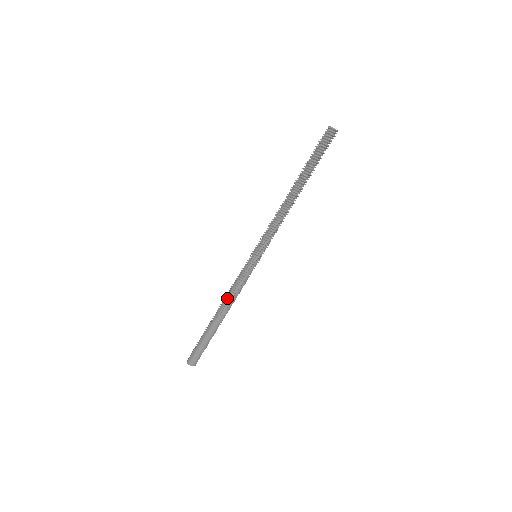
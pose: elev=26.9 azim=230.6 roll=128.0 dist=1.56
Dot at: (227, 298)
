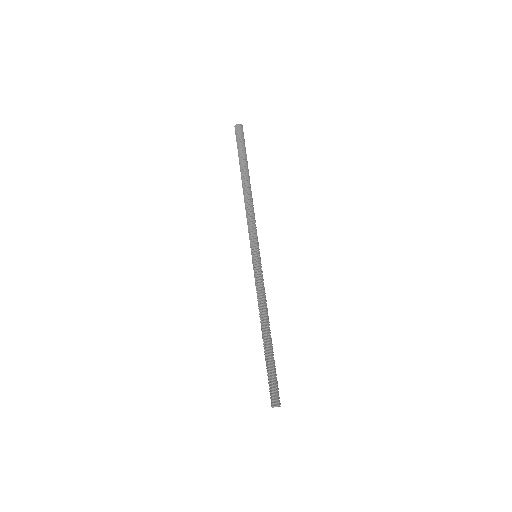
Dot at: occluded
